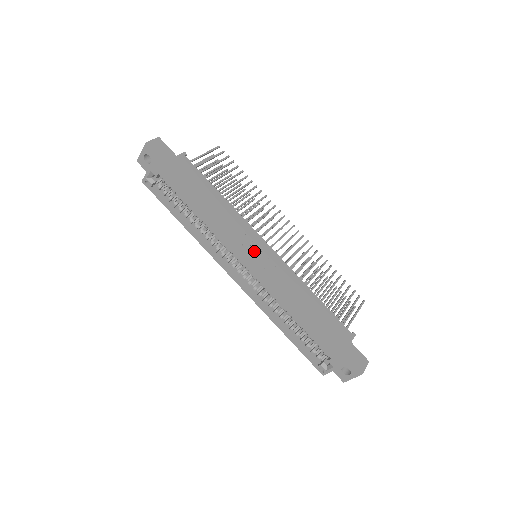
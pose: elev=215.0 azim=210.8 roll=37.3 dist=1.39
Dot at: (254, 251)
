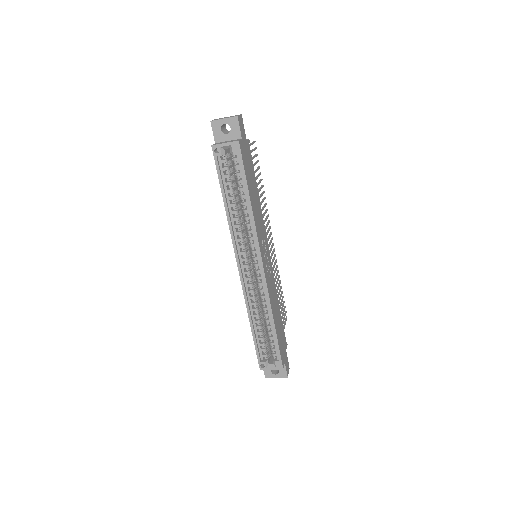
Dot at: (265, 254)
